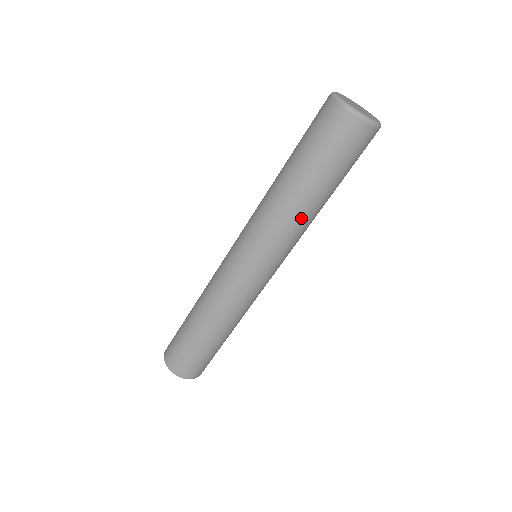
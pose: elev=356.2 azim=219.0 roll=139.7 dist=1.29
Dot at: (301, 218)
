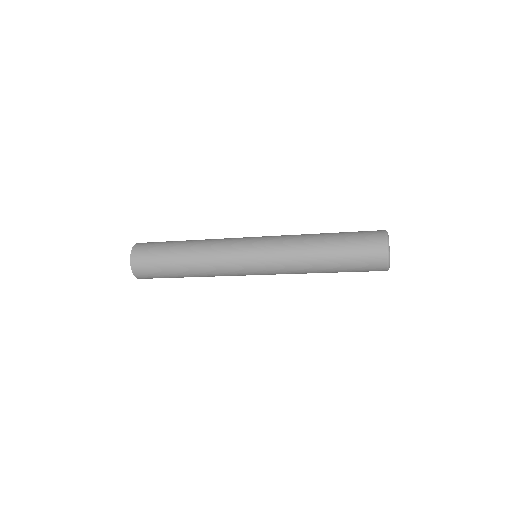
Dot at: occluded
